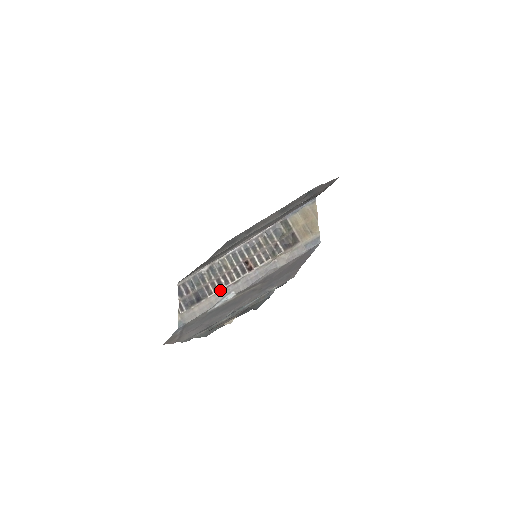
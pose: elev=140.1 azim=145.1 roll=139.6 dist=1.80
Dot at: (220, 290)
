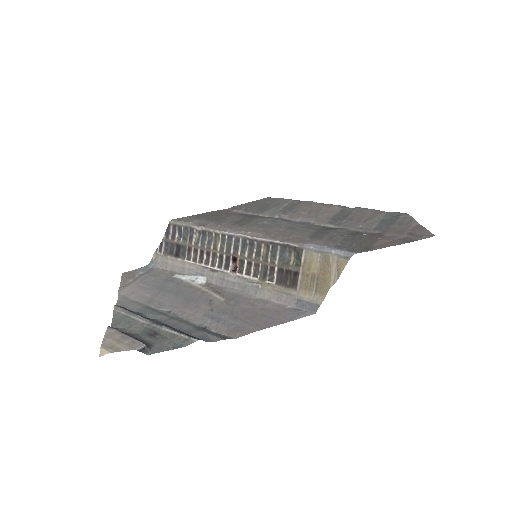
Dot at: (197, 264)
